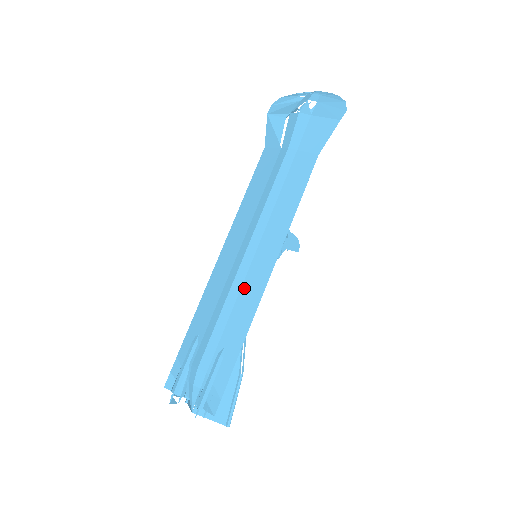
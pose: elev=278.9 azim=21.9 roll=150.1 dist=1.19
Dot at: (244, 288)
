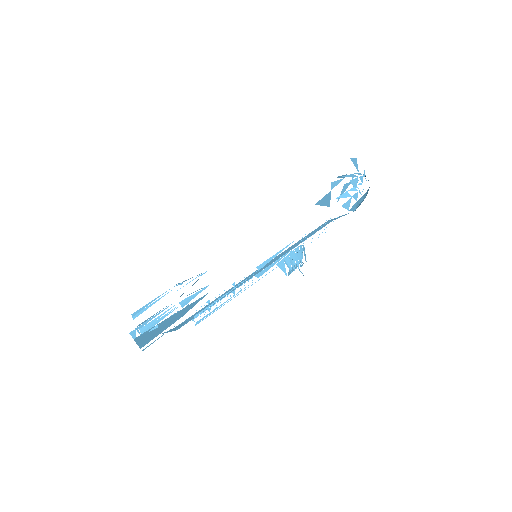
Dot at: occluded
